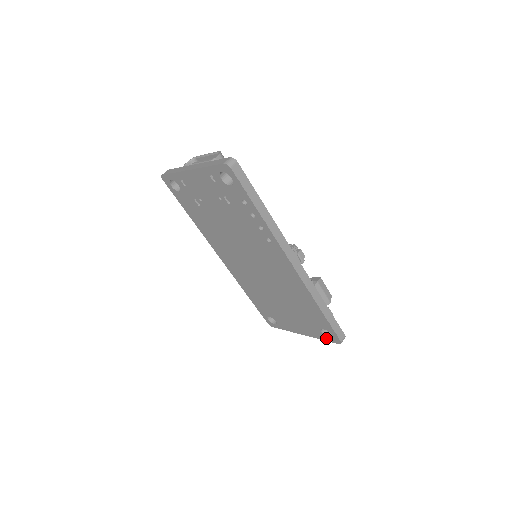
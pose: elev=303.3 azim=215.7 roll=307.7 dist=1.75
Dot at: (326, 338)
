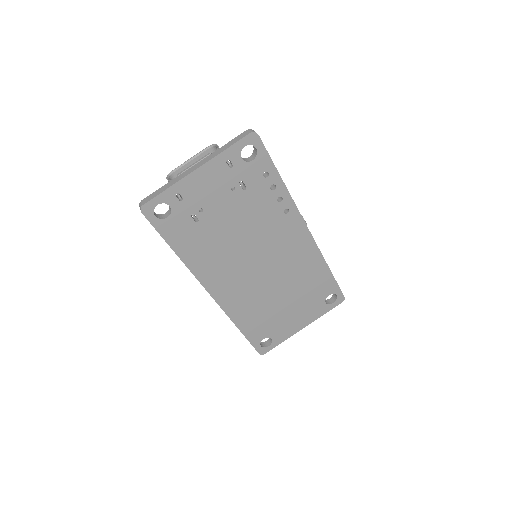
Dot at: (330, 307)
